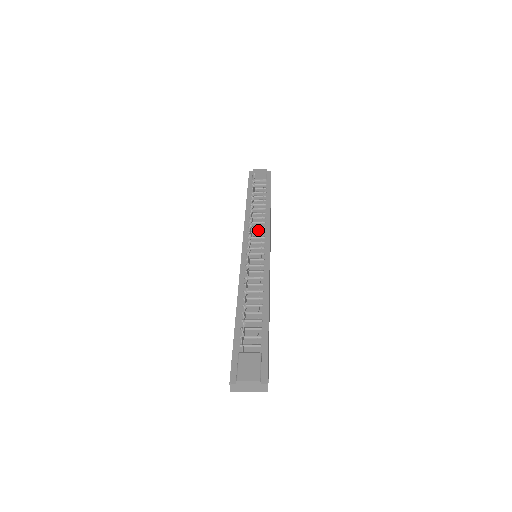
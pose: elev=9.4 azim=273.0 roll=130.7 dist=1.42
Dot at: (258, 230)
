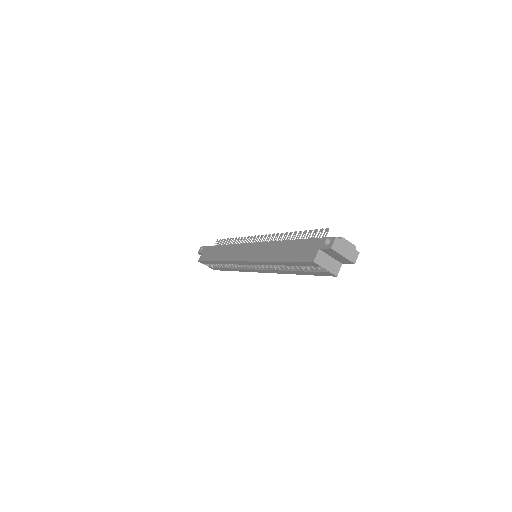
Dot at: occluded
